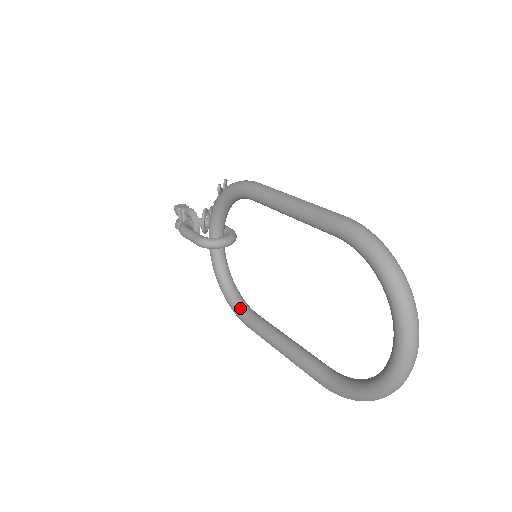
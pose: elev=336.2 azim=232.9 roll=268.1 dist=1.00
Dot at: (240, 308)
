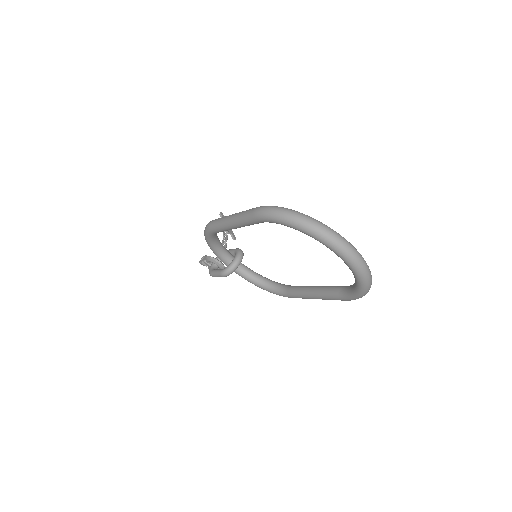
Dot at: (279, 291)
